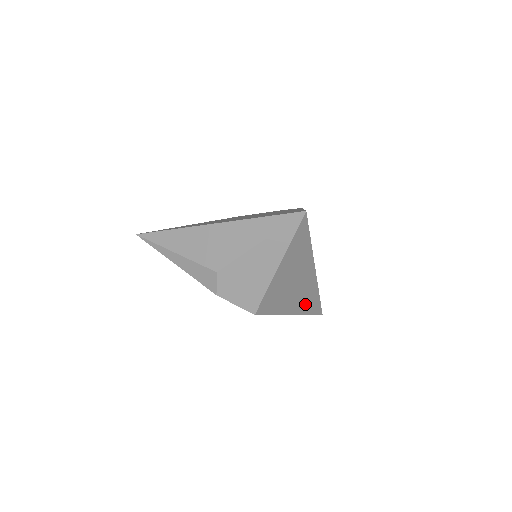
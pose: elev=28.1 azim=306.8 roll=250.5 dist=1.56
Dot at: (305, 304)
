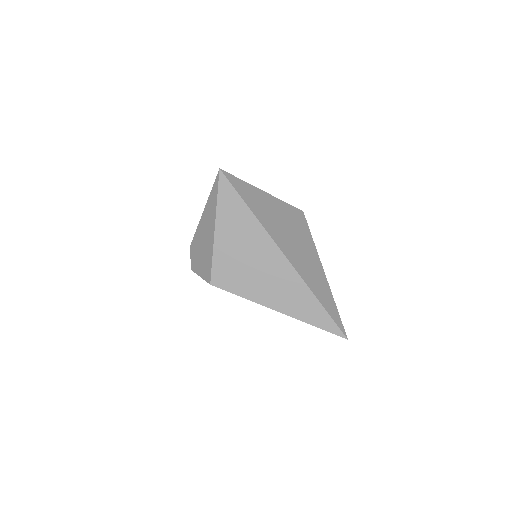
Dot at: (294, 303)
